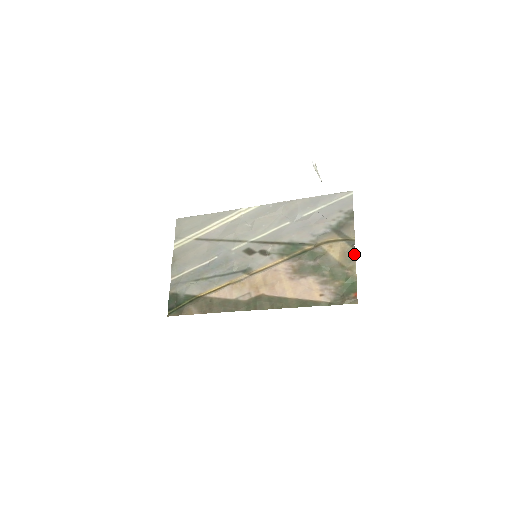
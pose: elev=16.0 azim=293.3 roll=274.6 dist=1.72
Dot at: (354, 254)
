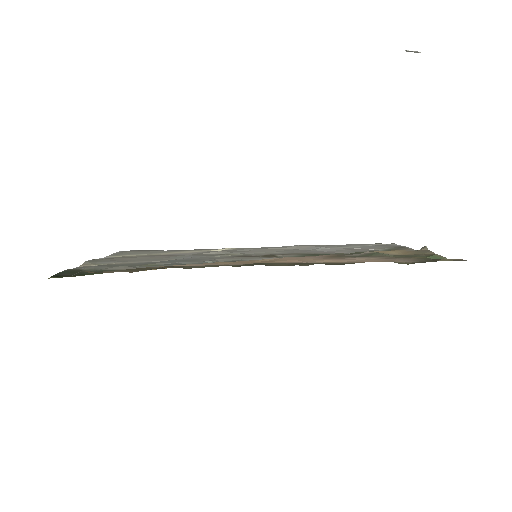
Dot at: (427, 250)
